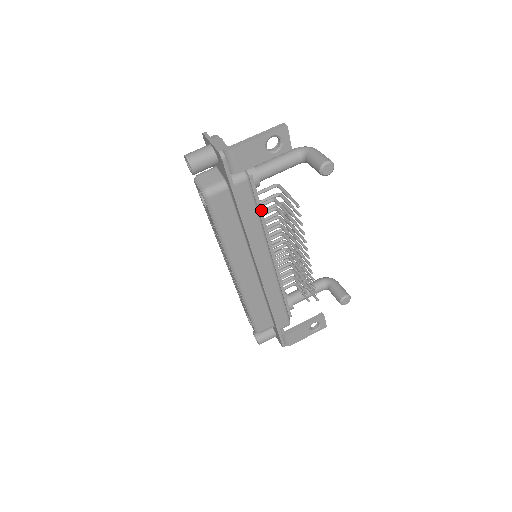
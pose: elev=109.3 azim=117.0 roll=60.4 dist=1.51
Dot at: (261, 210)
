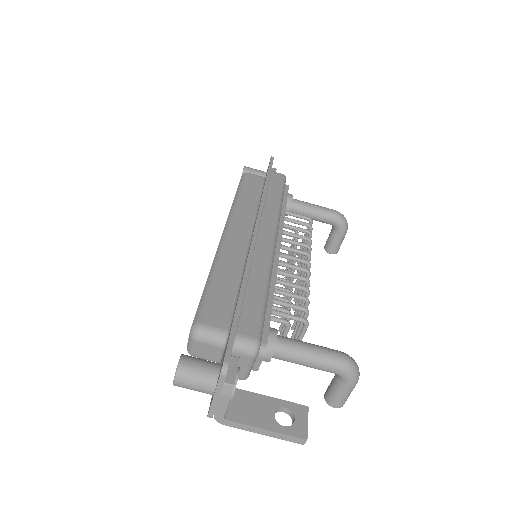
Dot at: occluded
